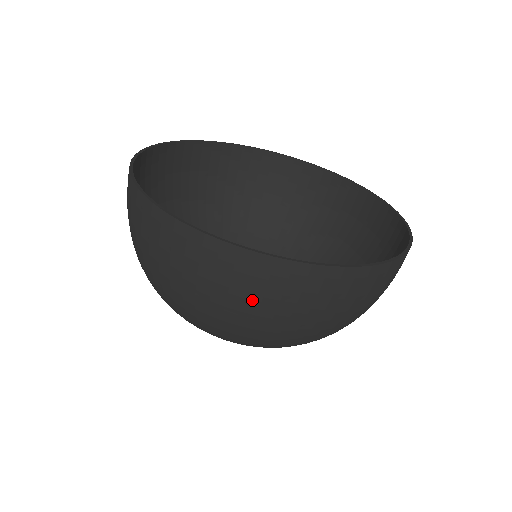
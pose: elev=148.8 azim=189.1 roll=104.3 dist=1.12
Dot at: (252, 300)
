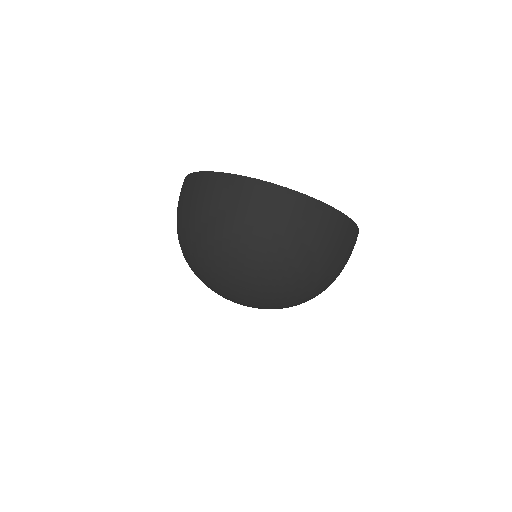
Dot at: (262, 215)
